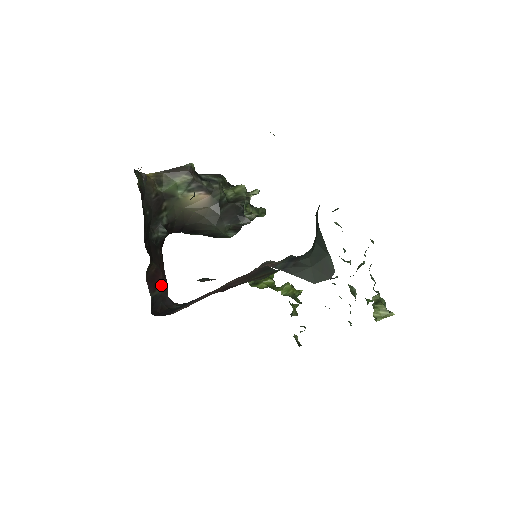
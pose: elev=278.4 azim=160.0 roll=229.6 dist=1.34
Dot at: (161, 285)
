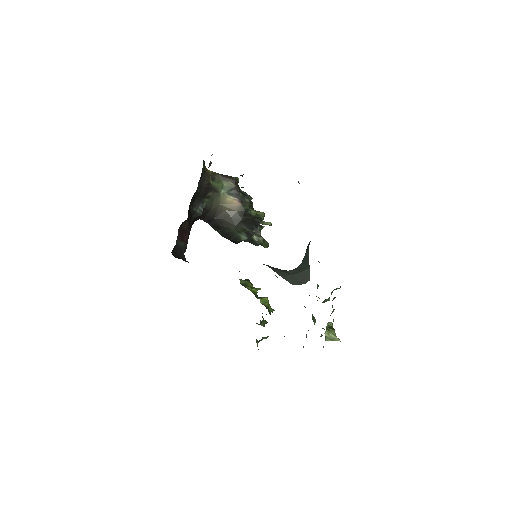
Dot at: (184, 241)
